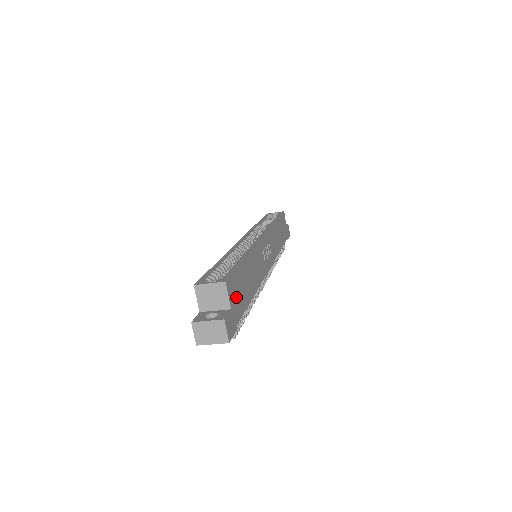
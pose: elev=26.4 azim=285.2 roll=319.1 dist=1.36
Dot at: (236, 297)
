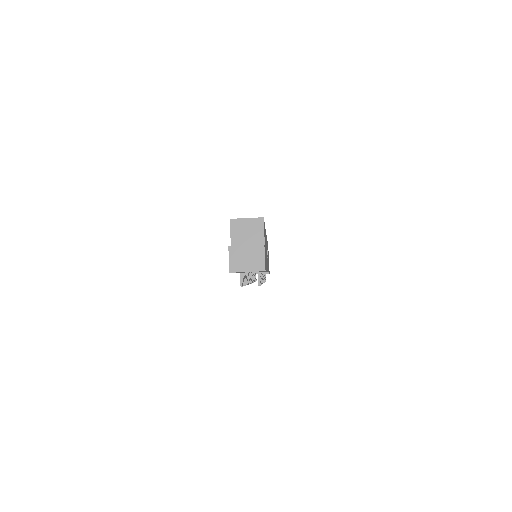
Dot at: occluded
